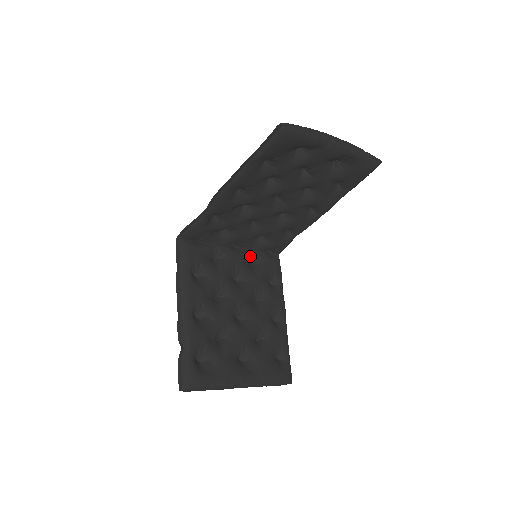
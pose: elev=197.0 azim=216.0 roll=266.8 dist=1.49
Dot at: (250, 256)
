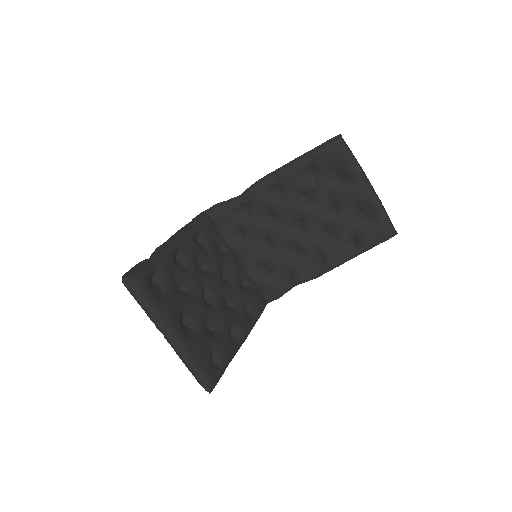
Dot at: (246, 276)
